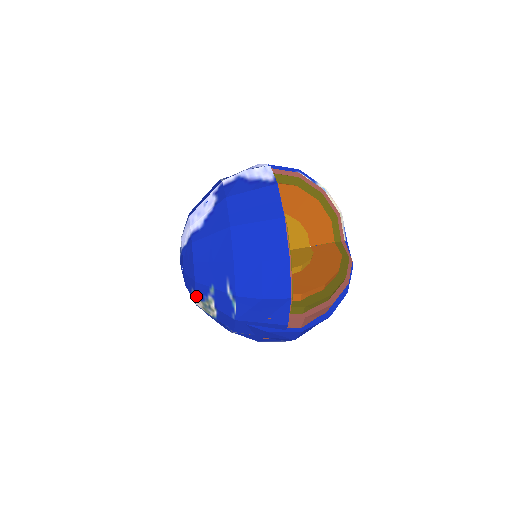
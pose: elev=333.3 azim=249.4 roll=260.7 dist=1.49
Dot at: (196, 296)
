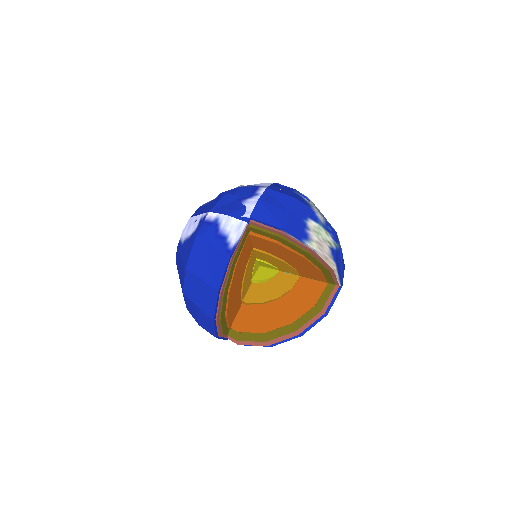
Dot at: occluded
